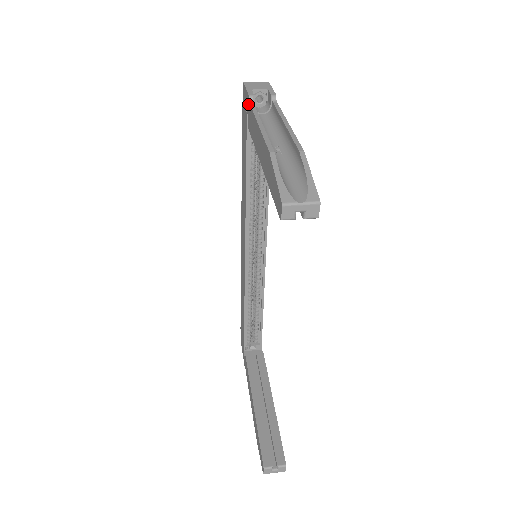
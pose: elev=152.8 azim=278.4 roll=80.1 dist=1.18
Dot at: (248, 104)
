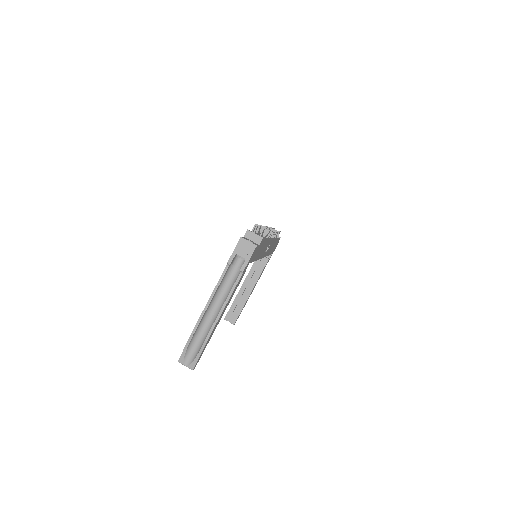
Dot at: (228, 262)
